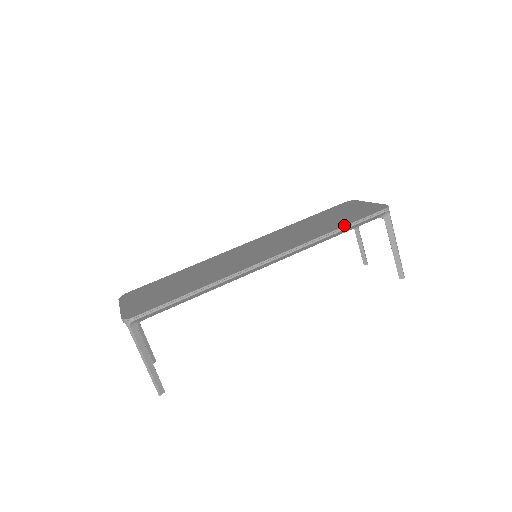
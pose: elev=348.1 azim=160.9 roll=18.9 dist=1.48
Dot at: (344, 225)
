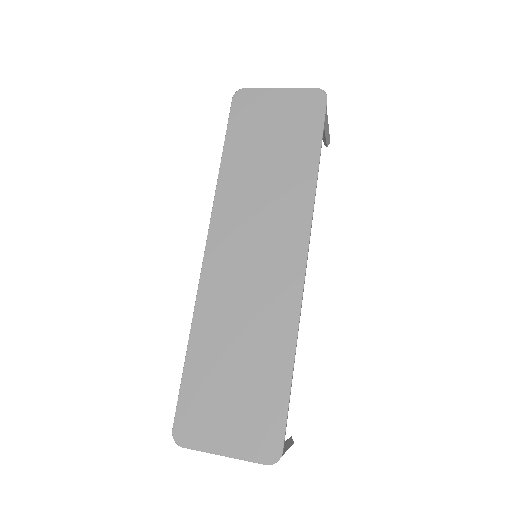
Dot at: (318, 152)
